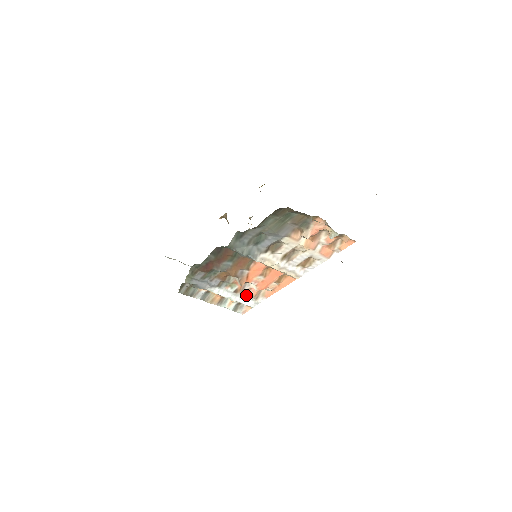
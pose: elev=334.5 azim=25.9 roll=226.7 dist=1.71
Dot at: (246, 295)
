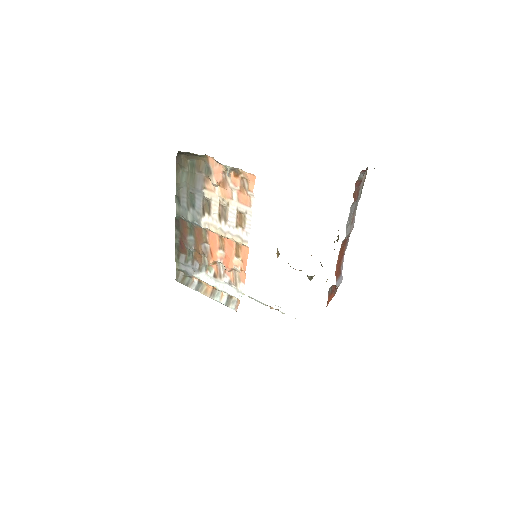
Dot at: (226, 281)
